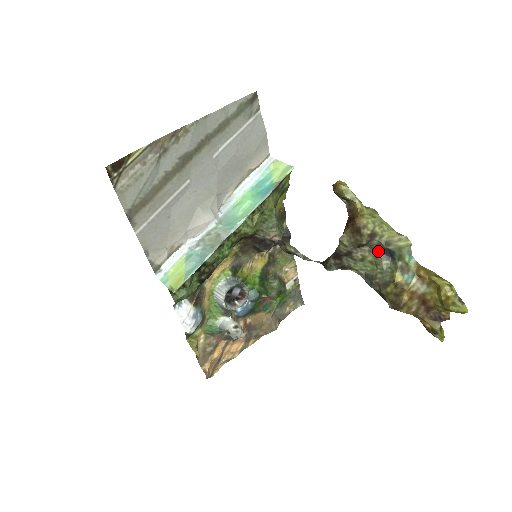
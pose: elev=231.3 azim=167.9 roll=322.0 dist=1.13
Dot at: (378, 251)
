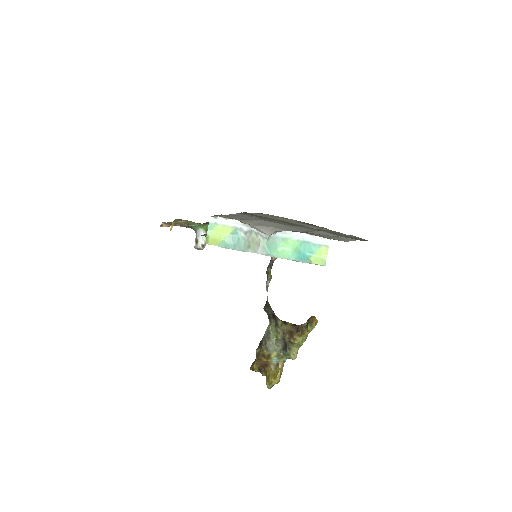
Dot at: (285, 341)
